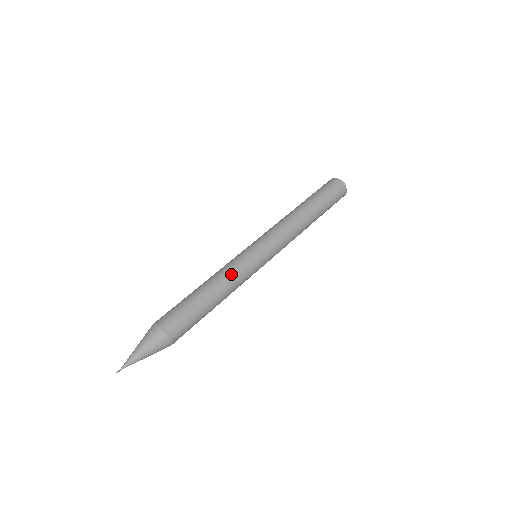
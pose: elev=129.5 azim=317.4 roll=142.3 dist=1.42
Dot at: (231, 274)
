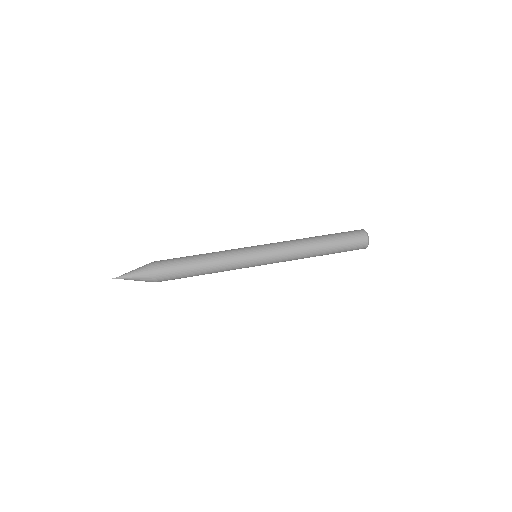
Dot at: (224, 255)
